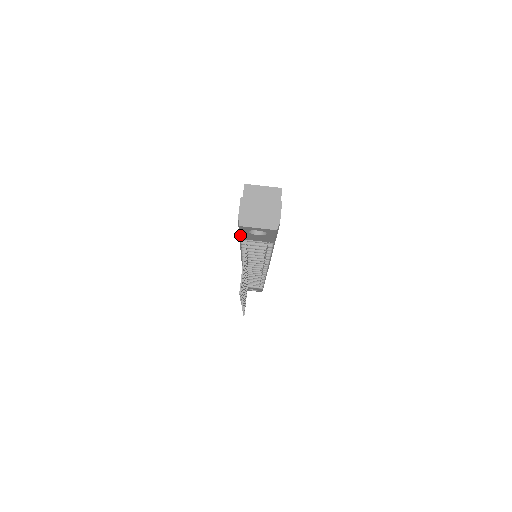
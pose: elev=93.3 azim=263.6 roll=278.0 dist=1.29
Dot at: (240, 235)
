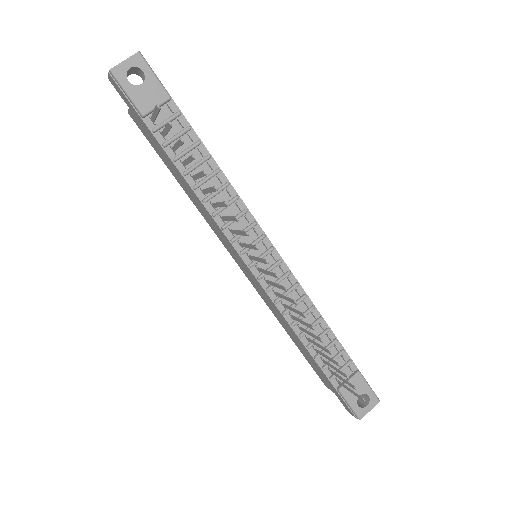
Dot at: (133, 103)
